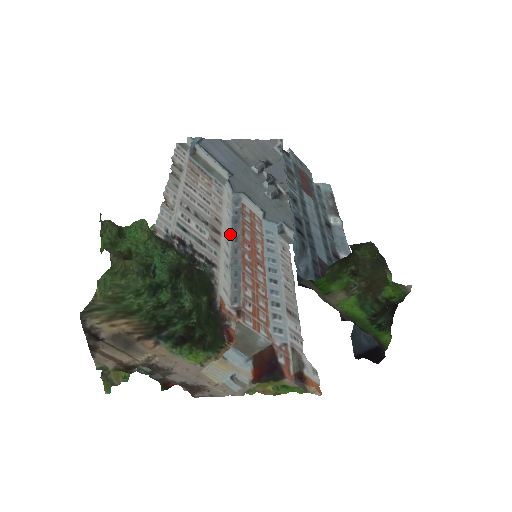
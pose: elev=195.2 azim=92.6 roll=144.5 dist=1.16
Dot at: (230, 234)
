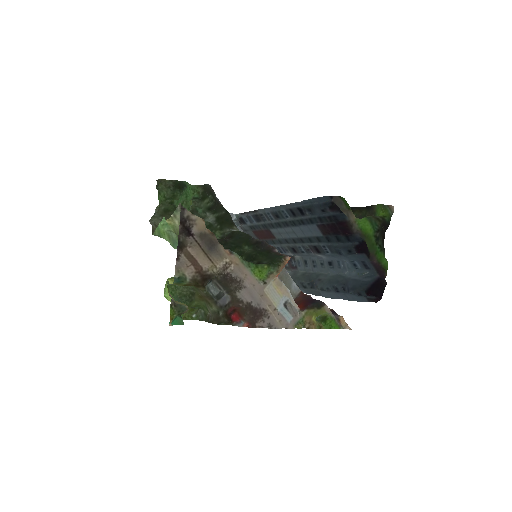
Dot at: occluded
